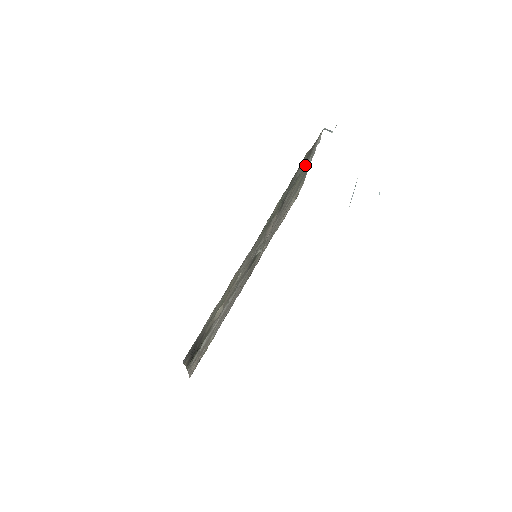
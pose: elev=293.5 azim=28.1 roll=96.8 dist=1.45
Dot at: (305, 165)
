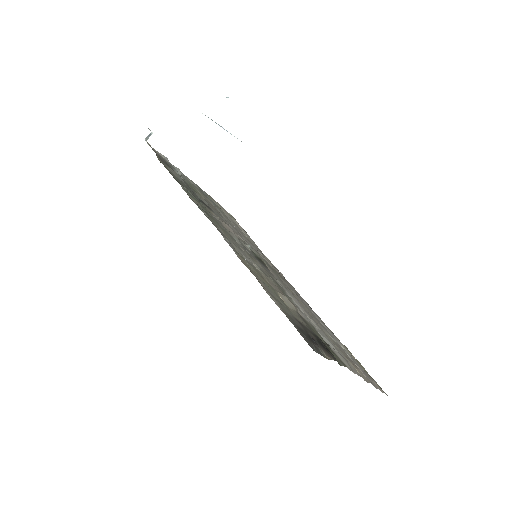
Dot at: (179, 174)
